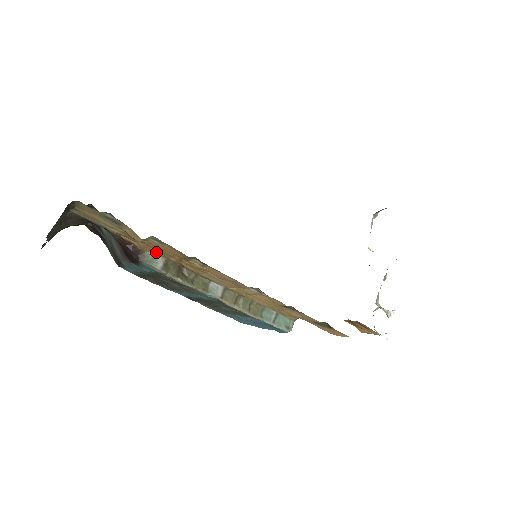
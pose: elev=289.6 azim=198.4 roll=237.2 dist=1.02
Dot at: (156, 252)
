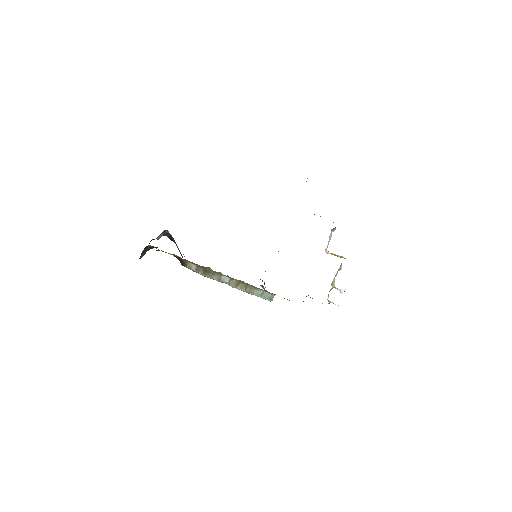
Dot at: (191, 263)
